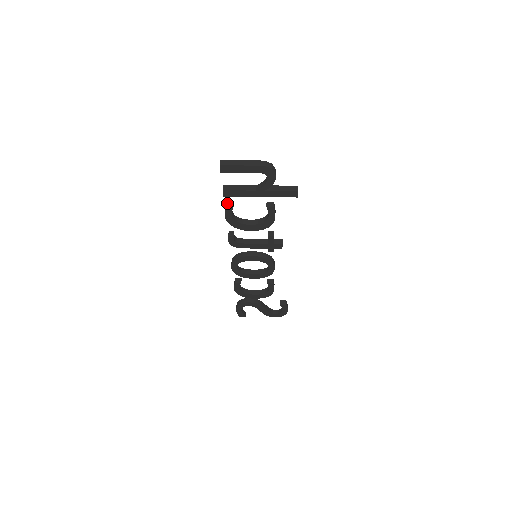
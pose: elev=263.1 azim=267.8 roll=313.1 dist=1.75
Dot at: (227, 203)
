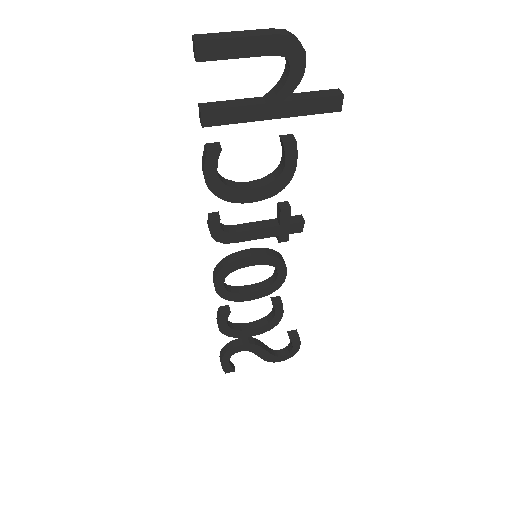
Dot at: (207, 146)
